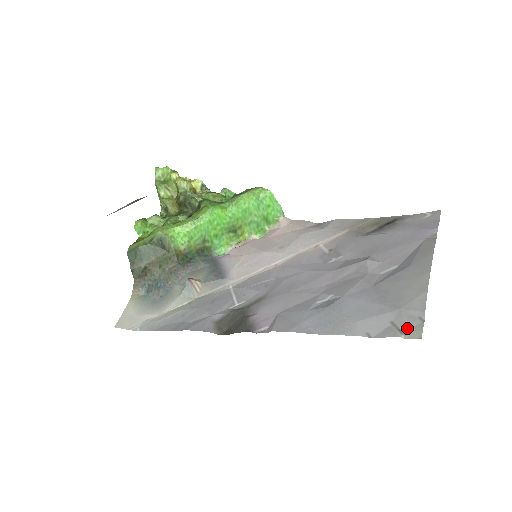
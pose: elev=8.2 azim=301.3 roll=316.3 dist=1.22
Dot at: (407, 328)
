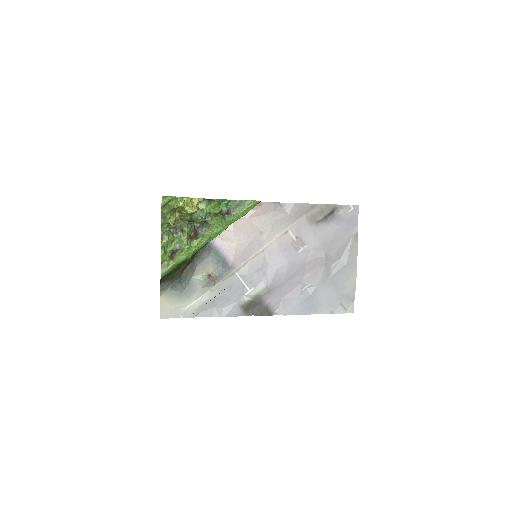
Dot at: (348, 307)
